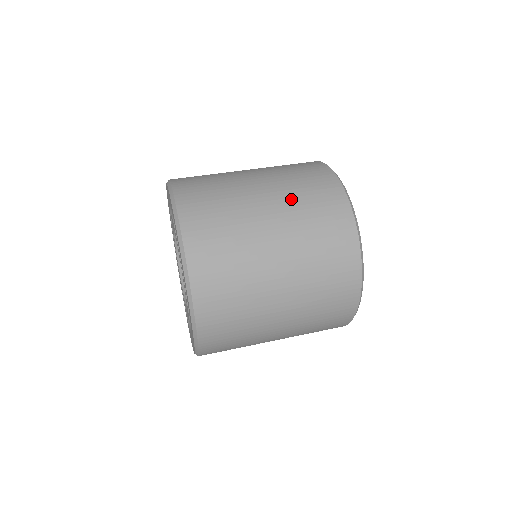
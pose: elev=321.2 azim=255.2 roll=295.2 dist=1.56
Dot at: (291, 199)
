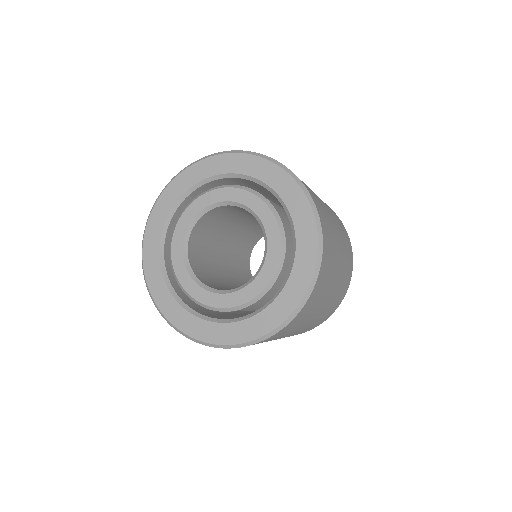
Dot at: occluded
